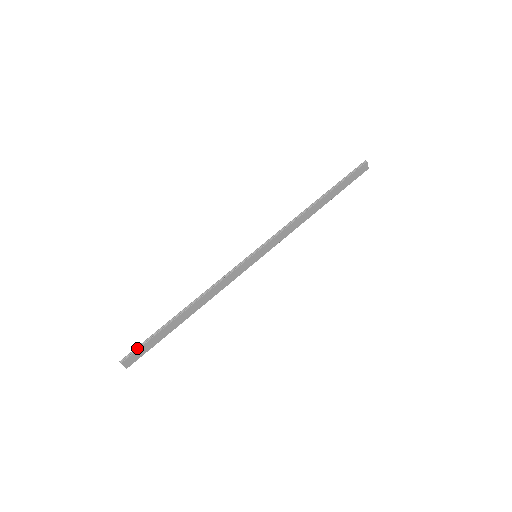
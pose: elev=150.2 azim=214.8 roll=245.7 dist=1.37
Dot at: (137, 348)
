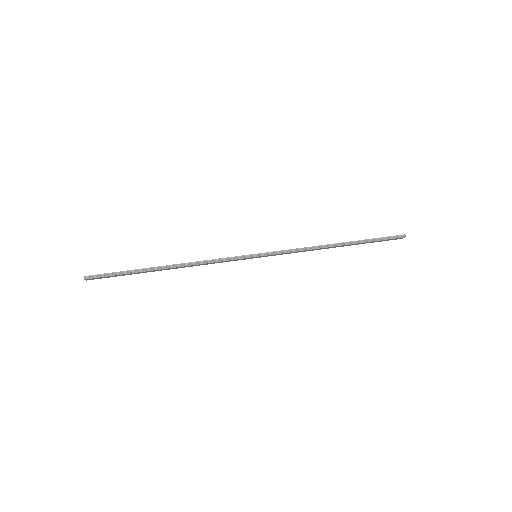
Dot at: (106, 274)
